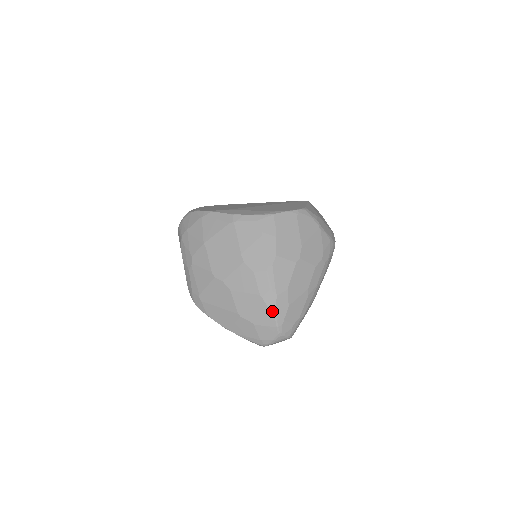
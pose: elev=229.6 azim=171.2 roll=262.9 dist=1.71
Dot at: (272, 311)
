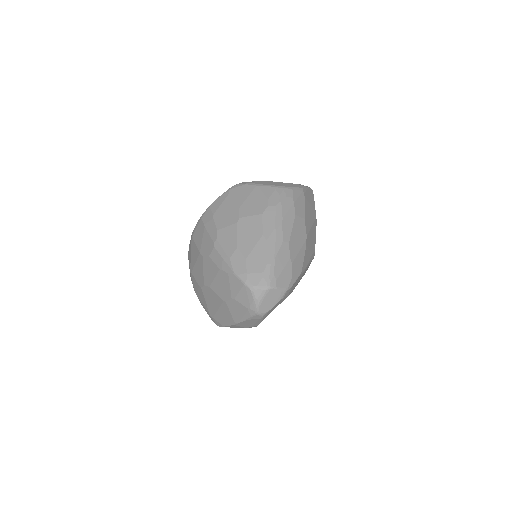
Dot at: (232, 274)
